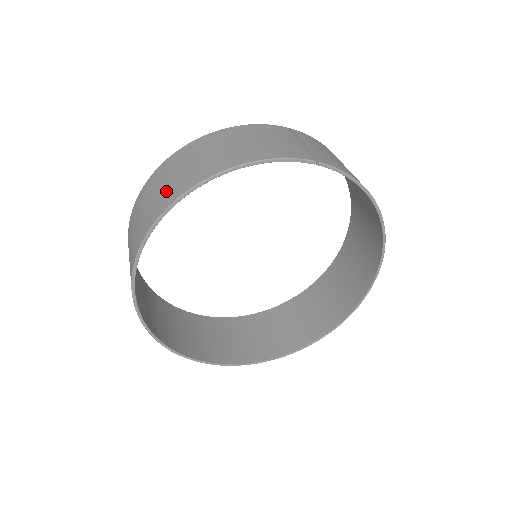
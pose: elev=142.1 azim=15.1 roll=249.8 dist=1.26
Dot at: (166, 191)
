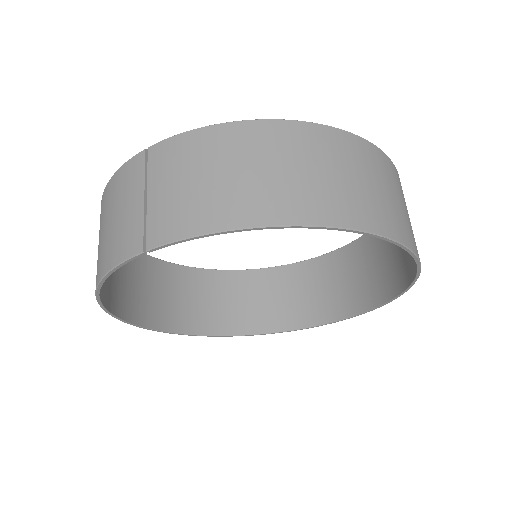
Dot at: occluded
